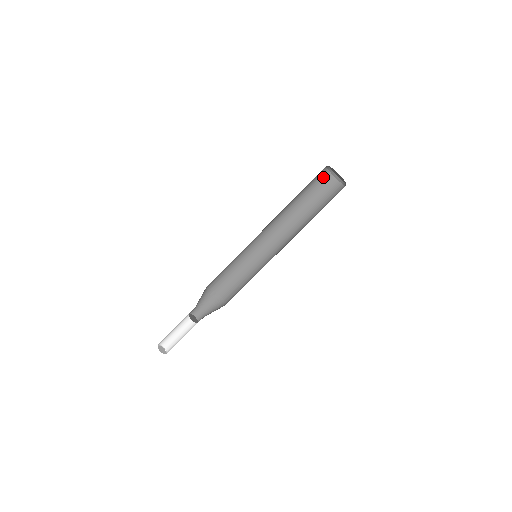
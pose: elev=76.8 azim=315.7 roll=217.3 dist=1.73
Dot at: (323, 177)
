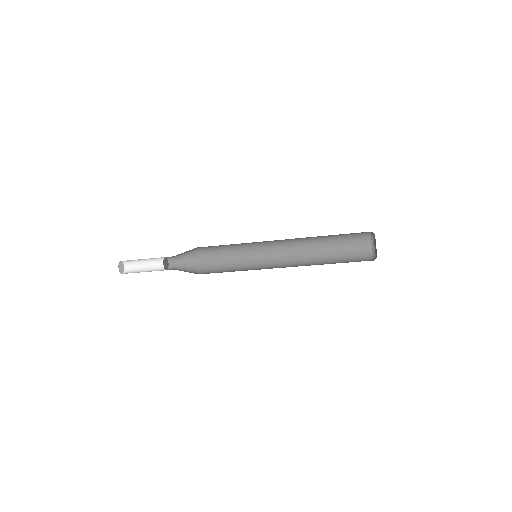
Dot at: (362, 236)
